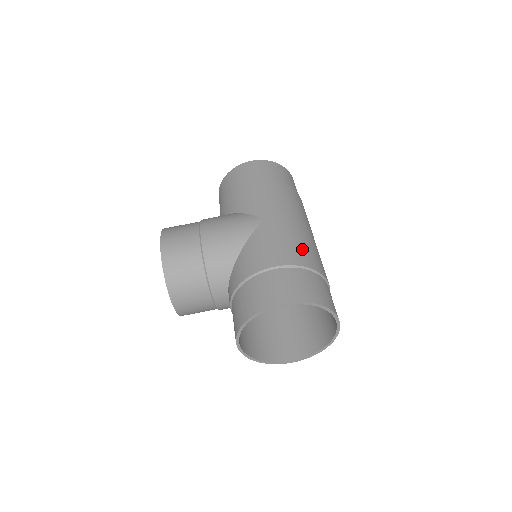
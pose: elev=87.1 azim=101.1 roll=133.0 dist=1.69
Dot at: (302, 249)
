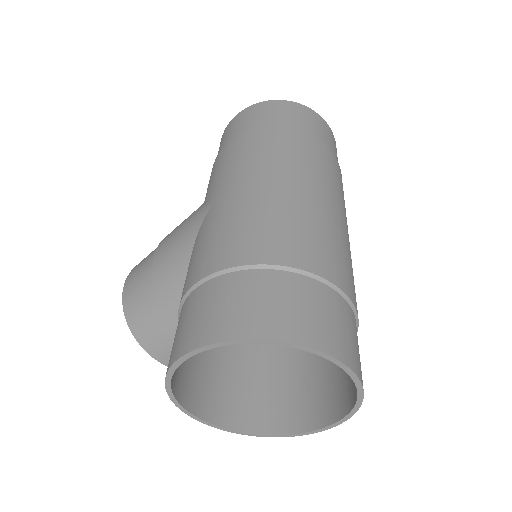
Dot at: (253, 231)
